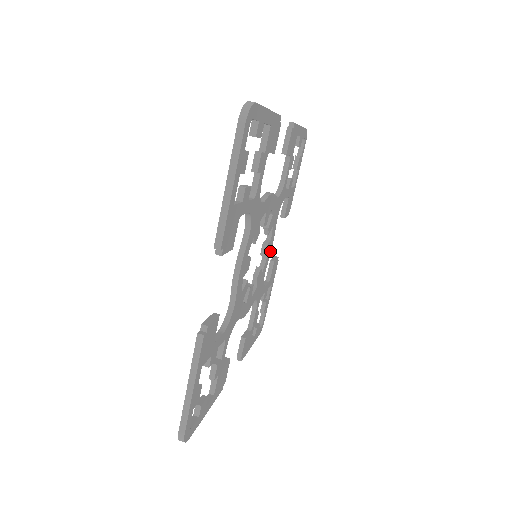
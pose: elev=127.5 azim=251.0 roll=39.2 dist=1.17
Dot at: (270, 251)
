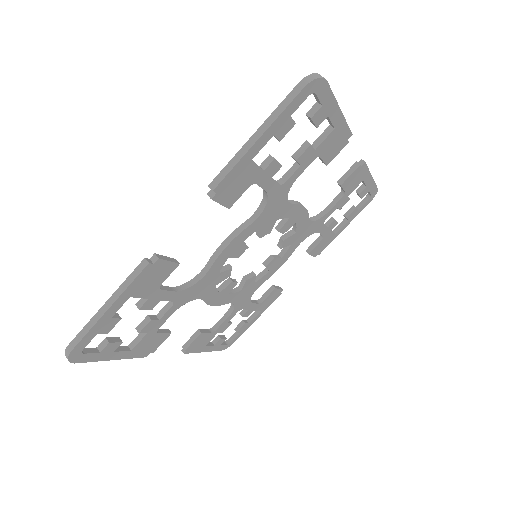
Dot at: (275, 270)
